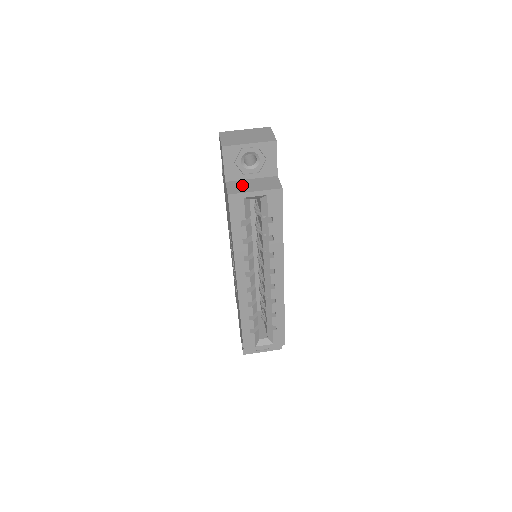
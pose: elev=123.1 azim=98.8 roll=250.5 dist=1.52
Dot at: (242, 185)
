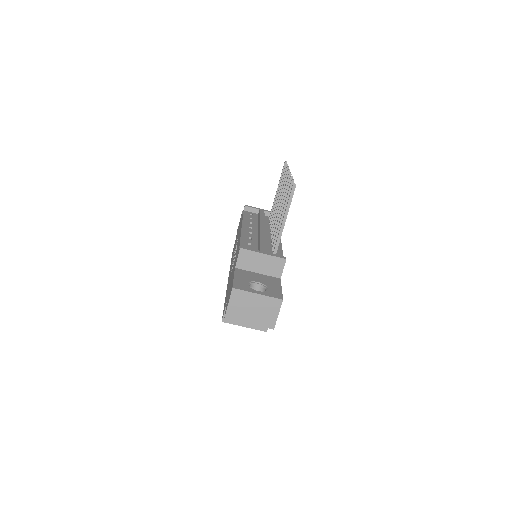
Dot at: occluded
